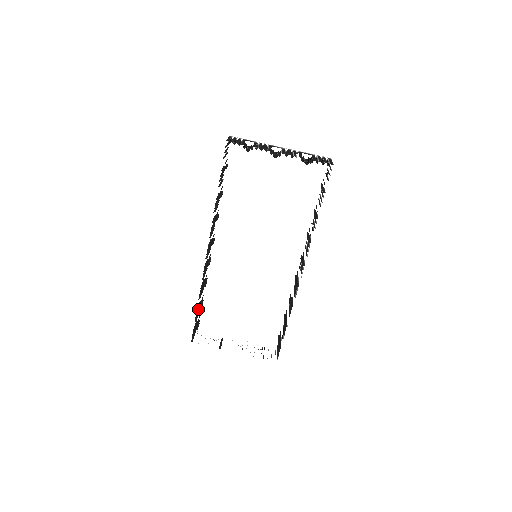
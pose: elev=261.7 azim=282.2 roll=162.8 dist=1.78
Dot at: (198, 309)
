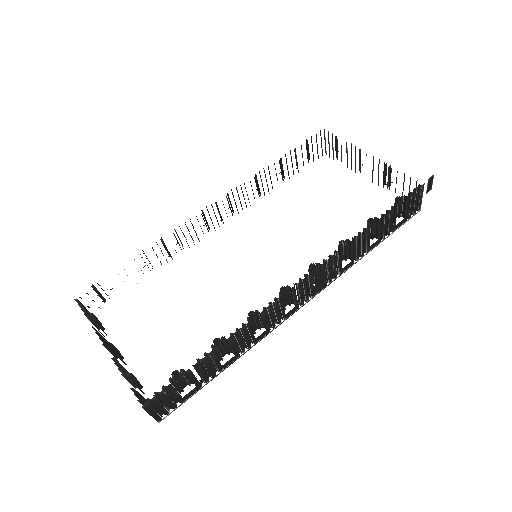
Dot at: occluded
